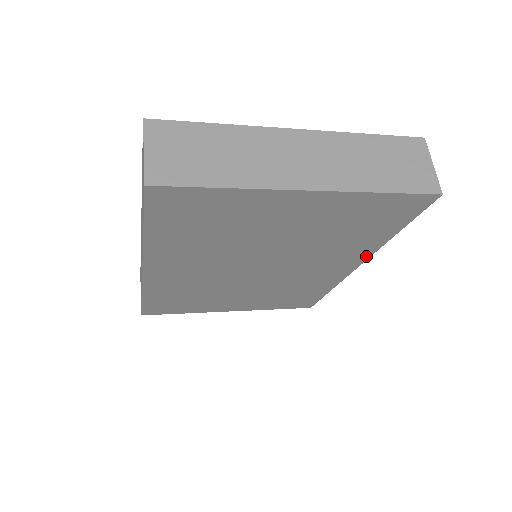
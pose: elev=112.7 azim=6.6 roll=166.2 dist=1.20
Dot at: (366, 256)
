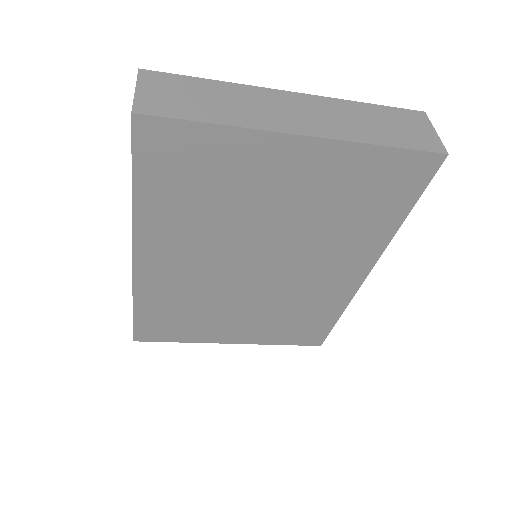
Dot at: (375, 256)
